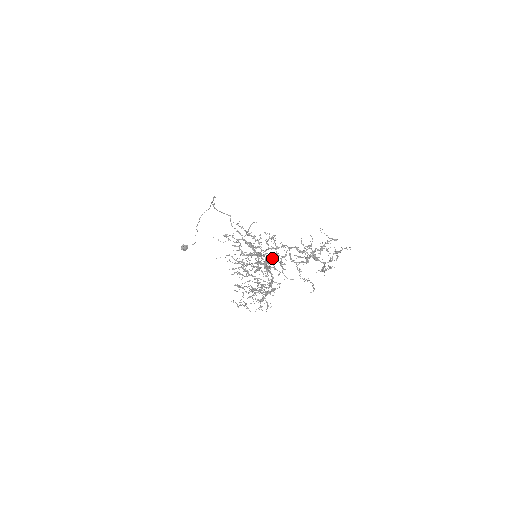
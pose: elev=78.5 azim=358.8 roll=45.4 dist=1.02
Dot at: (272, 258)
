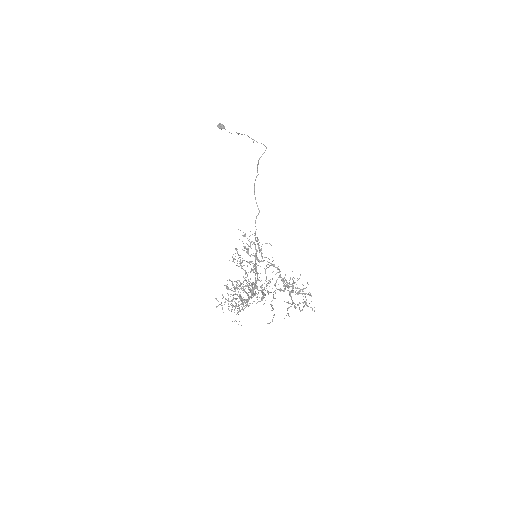
Dot at: (261, 285)
